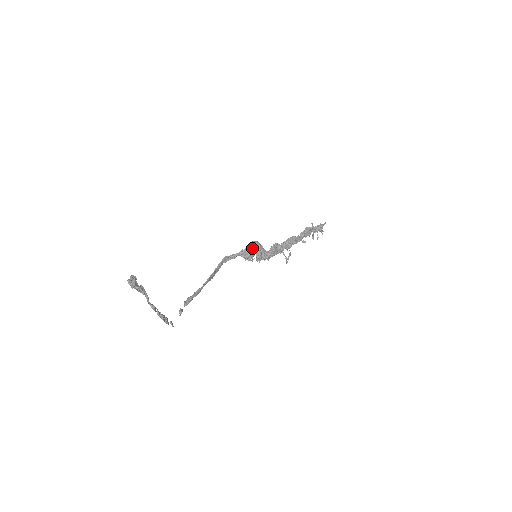
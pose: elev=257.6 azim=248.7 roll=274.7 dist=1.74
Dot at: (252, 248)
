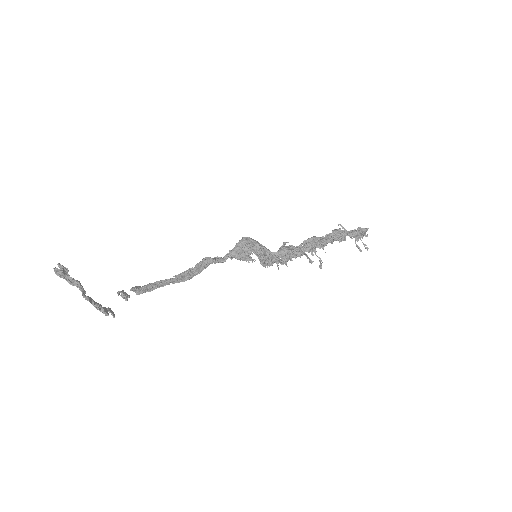
Dot at: (244, 244)
